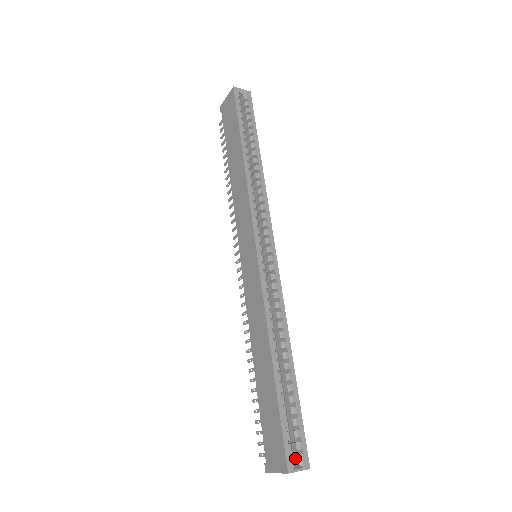
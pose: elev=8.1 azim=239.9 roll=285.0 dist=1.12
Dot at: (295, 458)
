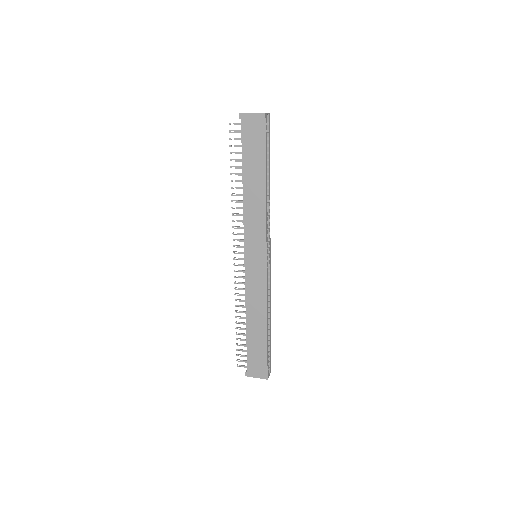
Dot at: occluded
